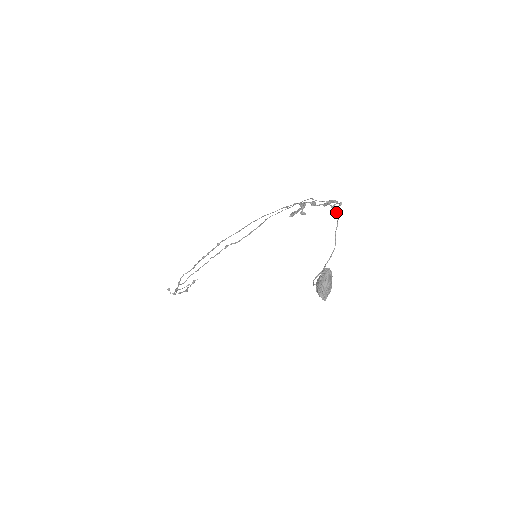
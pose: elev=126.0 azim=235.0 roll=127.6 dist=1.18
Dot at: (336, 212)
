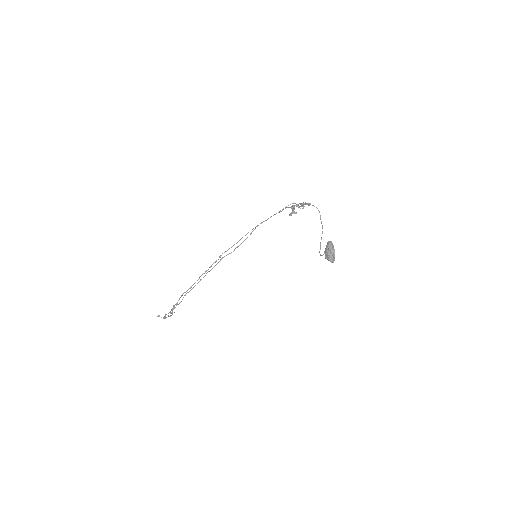
Dot at: (316, 207)
